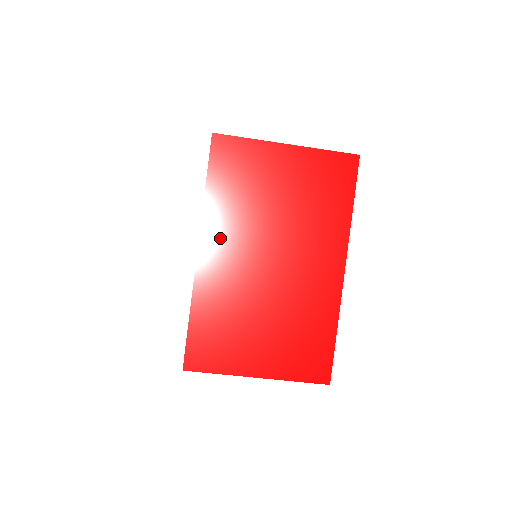
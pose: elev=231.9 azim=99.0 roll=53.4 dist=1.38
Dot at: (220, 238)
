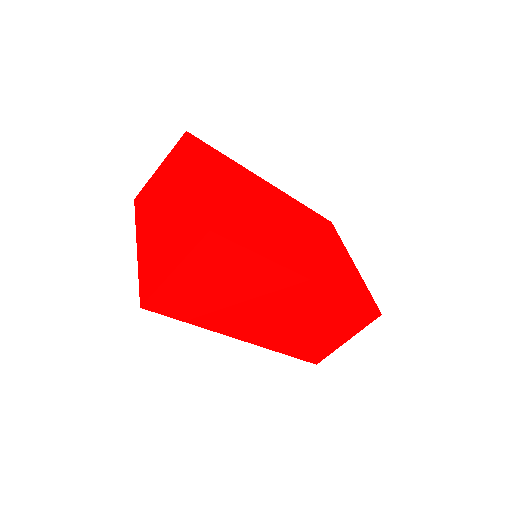
Dot at: (144, 230)
